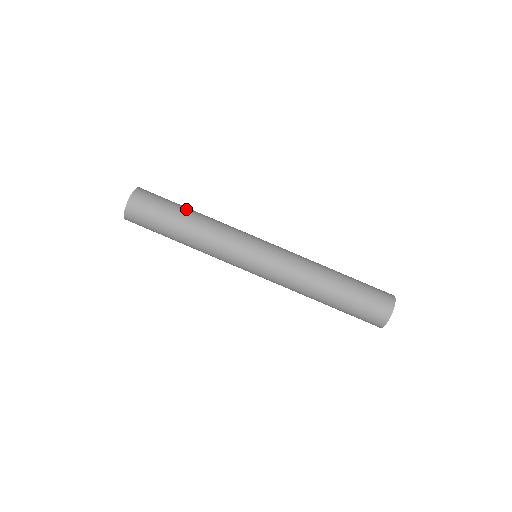
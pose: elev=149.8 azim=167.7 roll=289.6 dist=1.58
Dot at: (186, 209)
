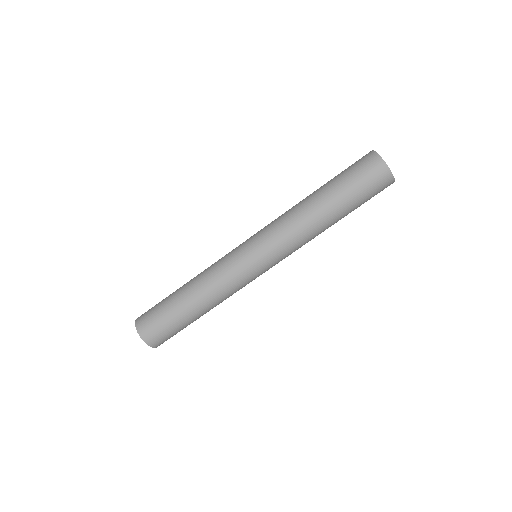
Dot at: occluded
